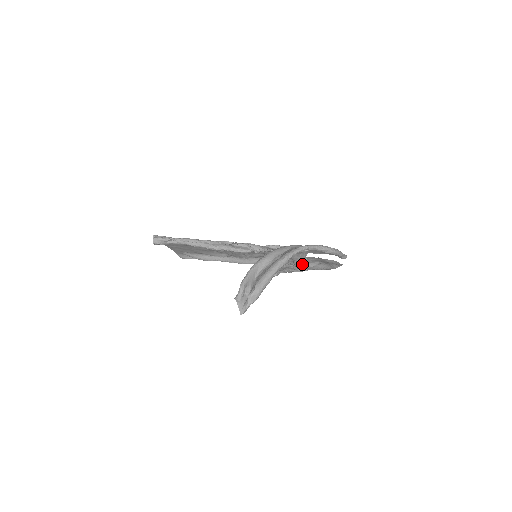
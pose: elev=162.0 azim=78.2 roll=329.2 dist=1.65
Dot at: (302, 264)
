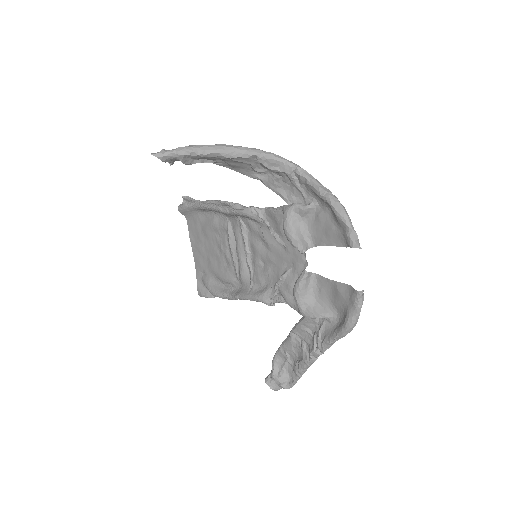
Dot at: (300, 277)
